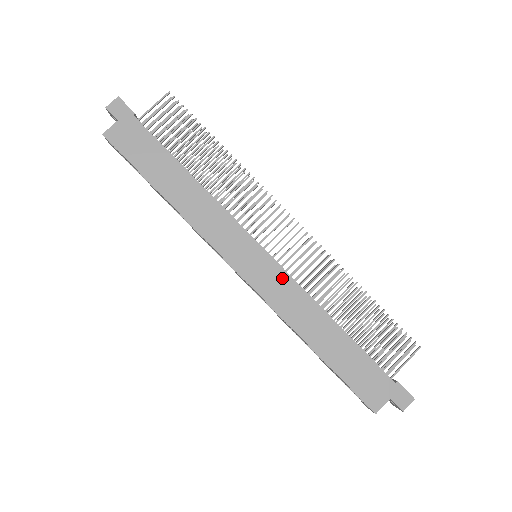
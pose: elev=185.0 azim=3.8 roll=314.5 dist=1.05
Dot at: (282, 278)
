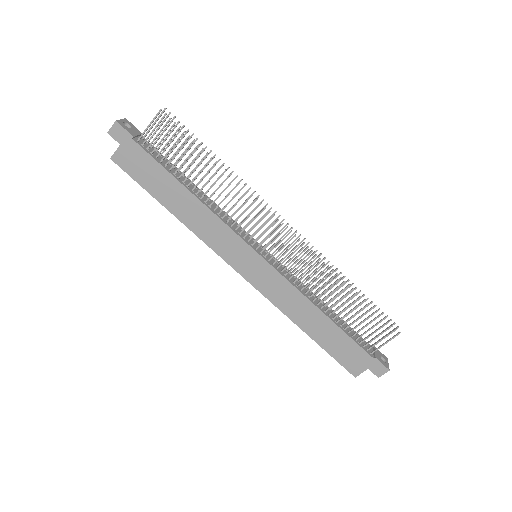
Dot at: (277, 279)
